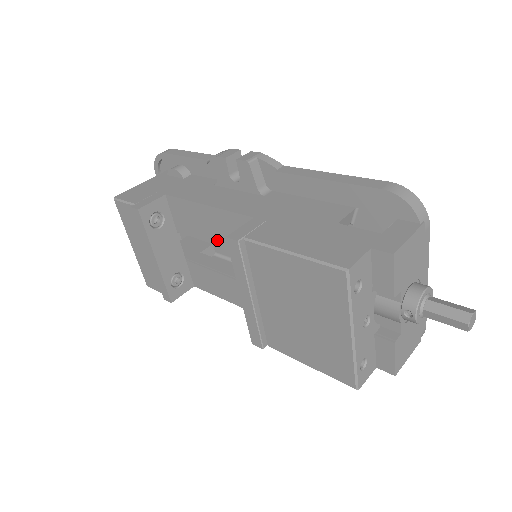
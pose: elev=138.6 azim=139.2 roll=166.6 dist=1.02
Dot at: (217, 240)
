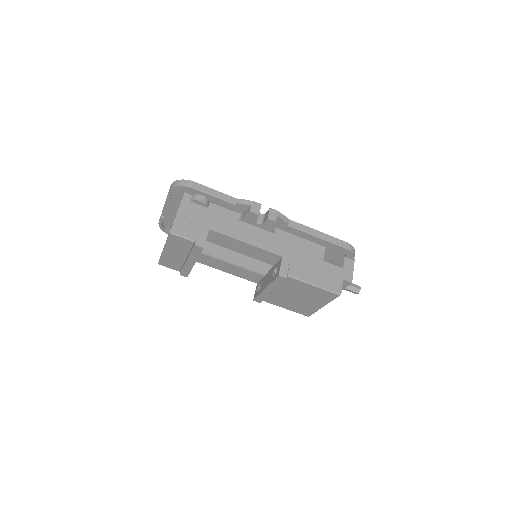
Dot at: occluded
